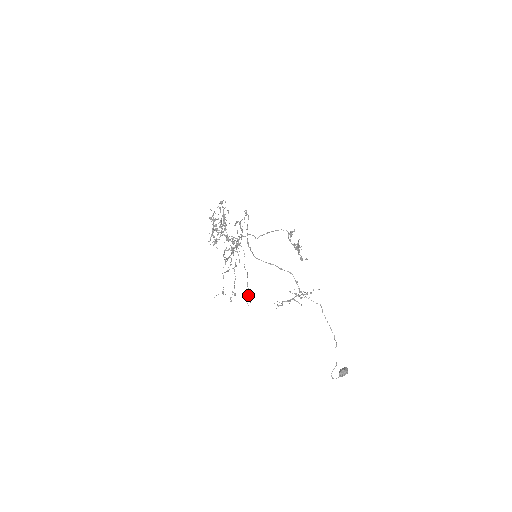
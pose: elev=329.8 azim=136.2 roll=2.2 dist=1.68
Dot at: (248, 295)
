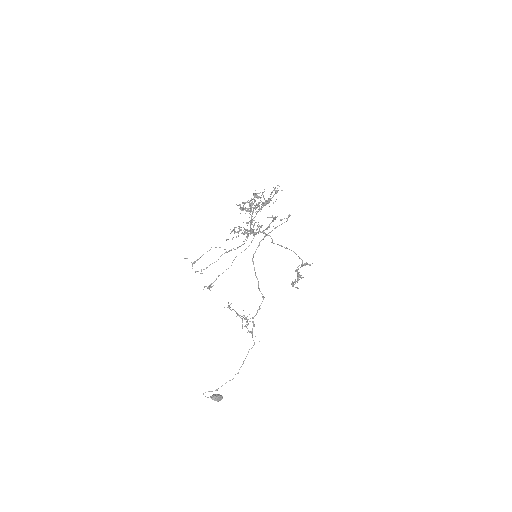
Dot at: (208, 287)
